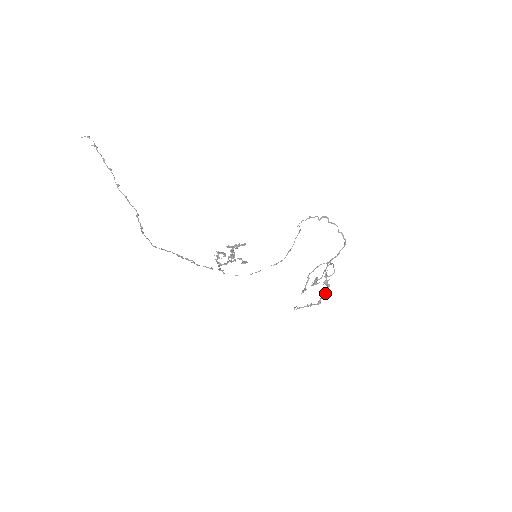
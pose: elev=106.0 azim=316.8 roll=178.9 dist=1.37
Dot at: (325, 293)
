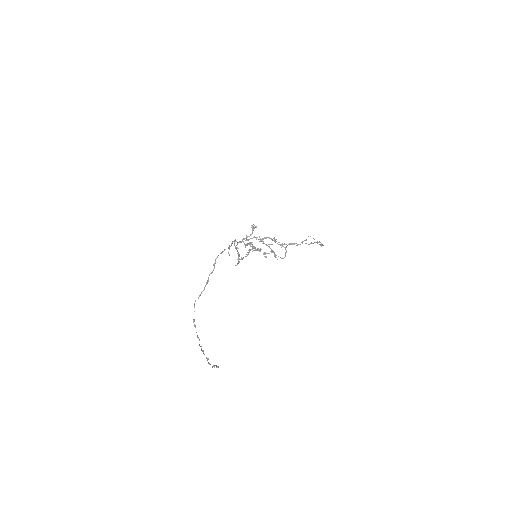
Dot at: (267, 245)
